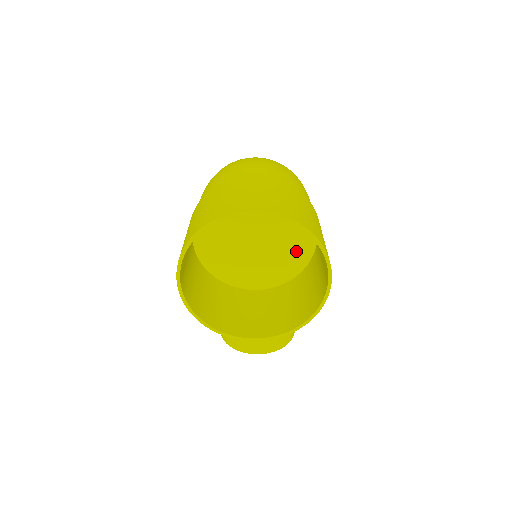
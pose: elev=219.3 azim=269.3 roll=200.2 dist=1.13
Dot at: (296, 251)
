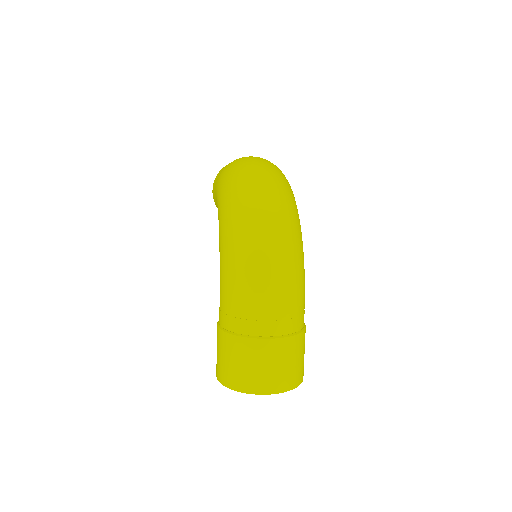
Dot at: occluded
